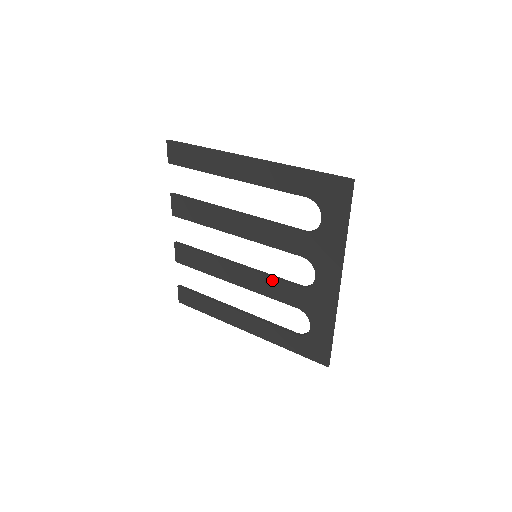
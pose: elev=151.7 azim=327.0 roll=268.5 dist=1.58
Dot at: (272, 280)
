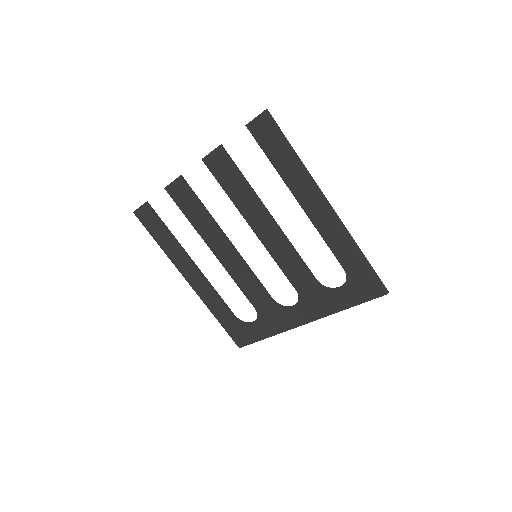
Dot at: (253, 280)
